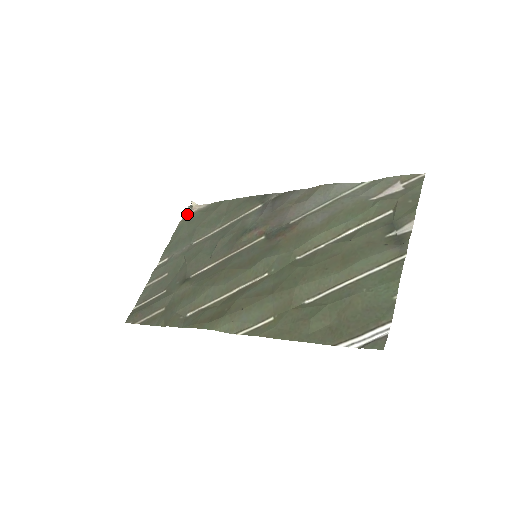
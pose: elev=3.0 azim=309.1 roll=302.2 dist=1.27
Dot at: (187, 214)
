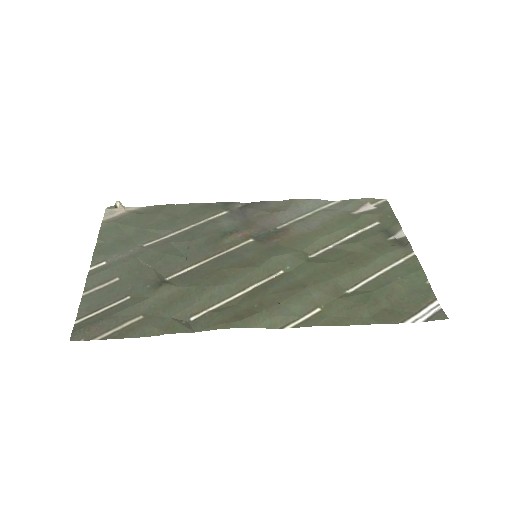
Dot at: (109, 215)
